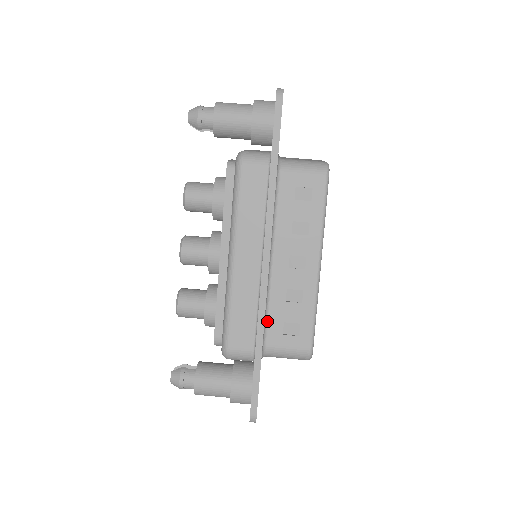
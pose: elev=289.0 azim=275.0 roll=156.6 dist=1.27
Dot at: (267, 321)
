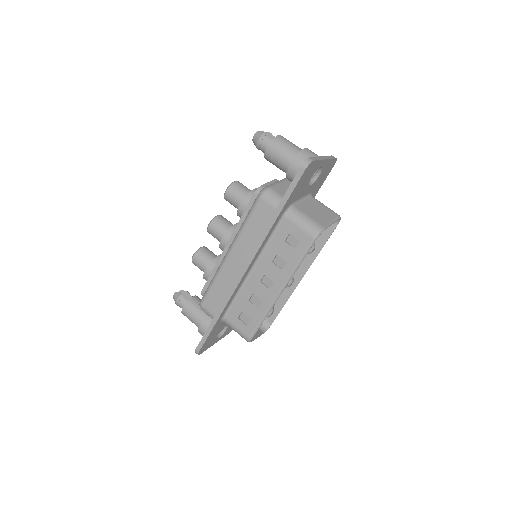
Dot at: (232, 304)
